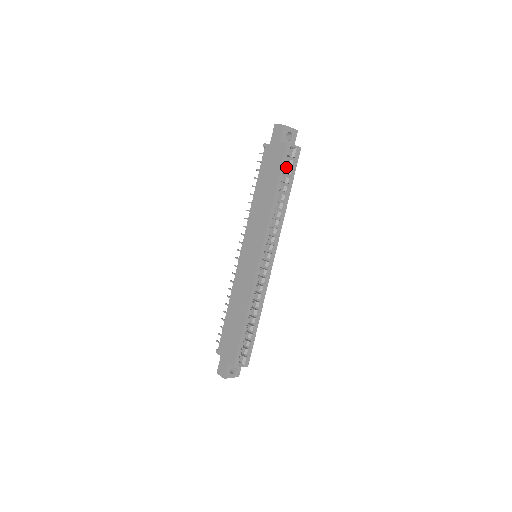
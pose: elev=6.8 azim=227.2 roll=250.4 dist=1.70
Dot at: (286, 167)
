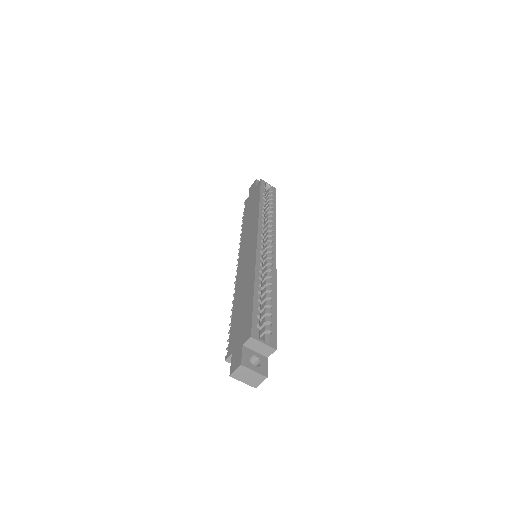
Dot at: occluded
